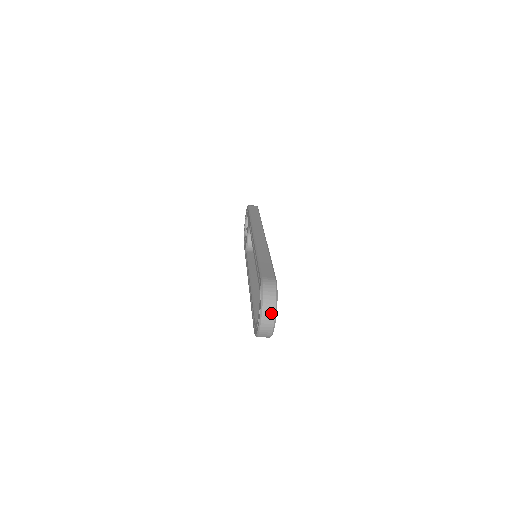
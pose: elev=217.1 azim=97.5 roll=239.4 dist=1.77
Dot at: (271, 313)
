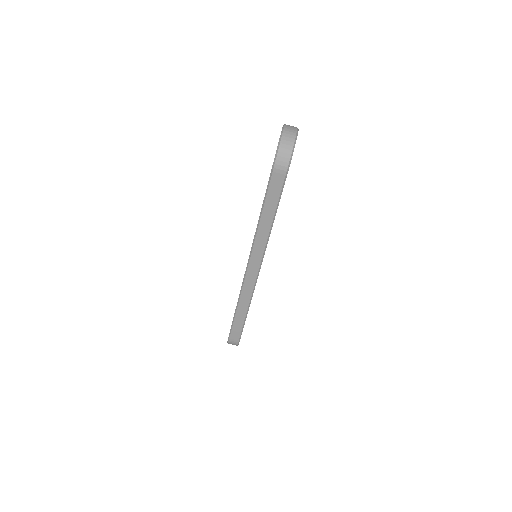
Dot at: (293, 127)
